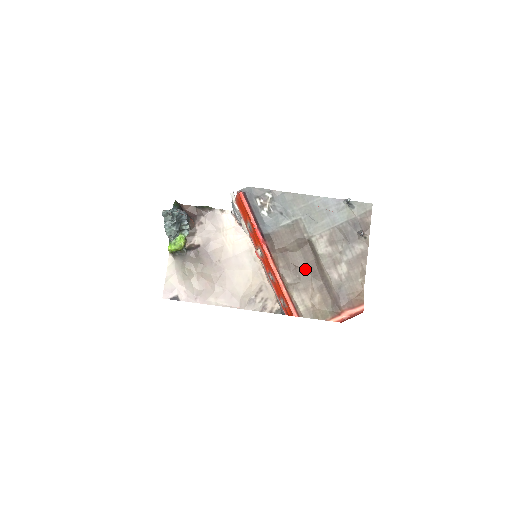
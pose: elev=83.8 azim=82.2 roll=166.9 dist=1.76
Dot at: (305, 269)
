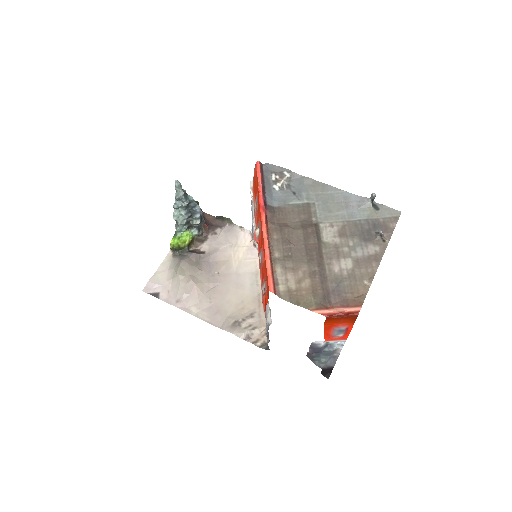
Dot at: (301, 249)
